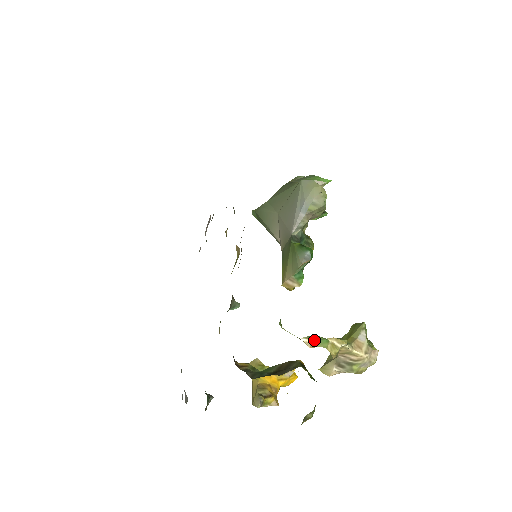
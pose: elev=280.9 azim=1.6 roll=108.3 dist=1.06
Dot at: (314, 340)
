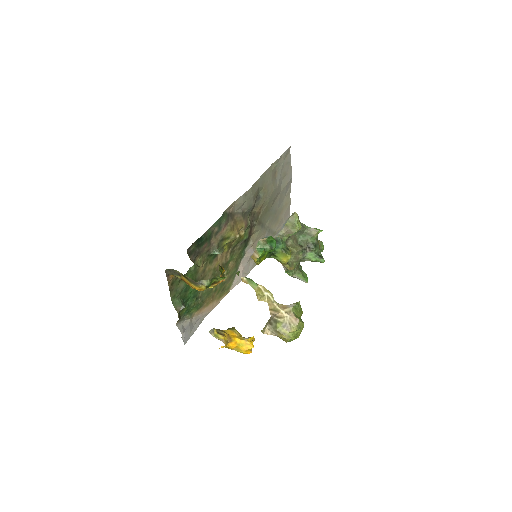
Dot at: (247, 279)
